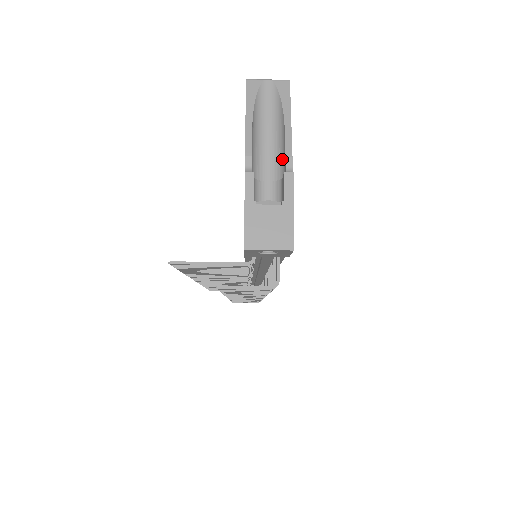
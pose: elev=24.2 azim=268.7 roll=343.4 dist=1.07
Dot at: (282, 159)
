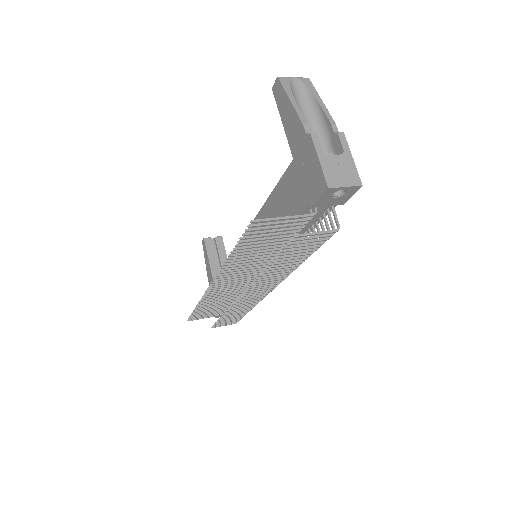
Dot at: (324, 129)
